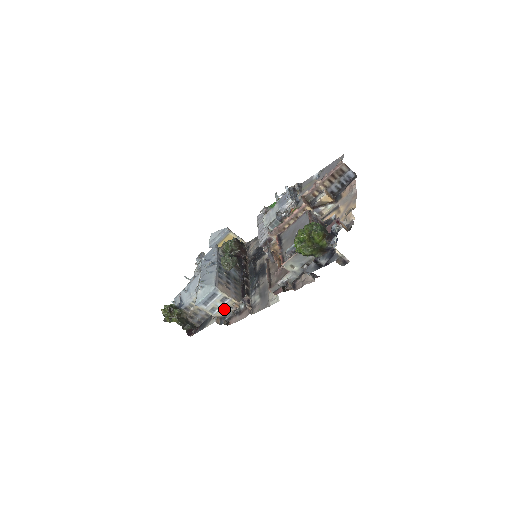
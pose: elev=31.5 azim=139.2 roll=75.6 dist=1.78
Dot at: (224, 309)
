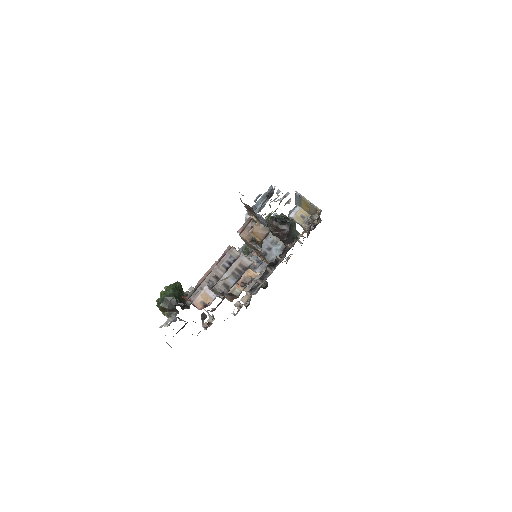
Dot at: occluded
